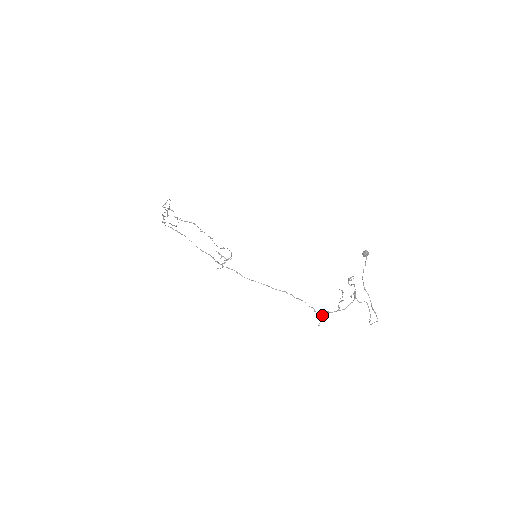
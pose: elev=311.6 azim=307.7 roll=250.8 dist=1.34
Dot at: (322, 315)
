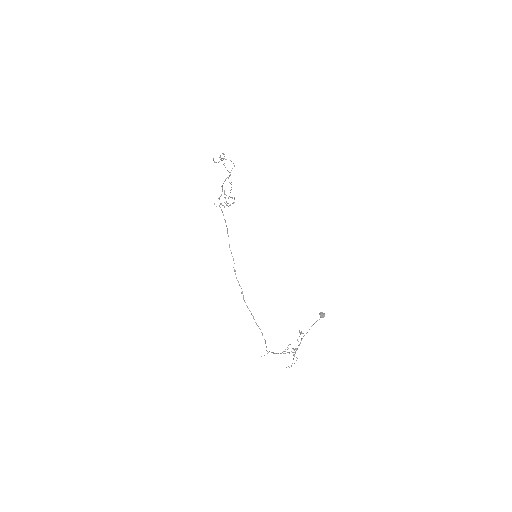
Dot at: (267, 353)
